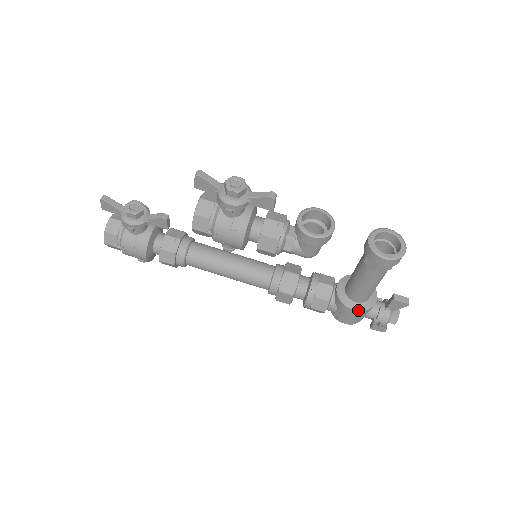
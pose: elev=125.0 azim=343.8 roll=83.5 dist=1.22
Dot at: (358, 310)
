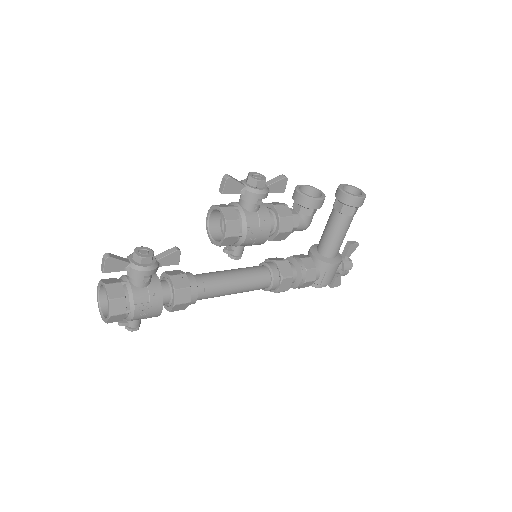
Dot at: (339, 262)
